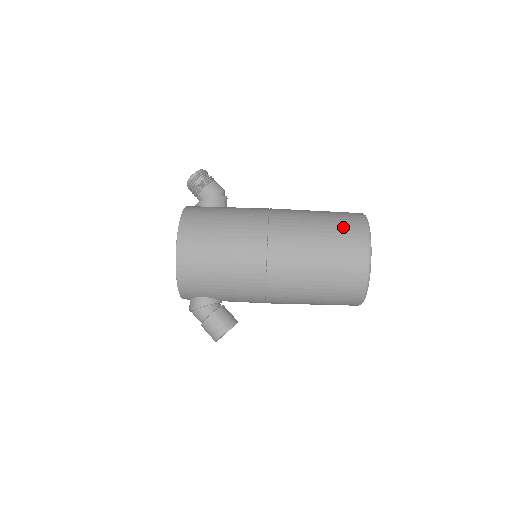
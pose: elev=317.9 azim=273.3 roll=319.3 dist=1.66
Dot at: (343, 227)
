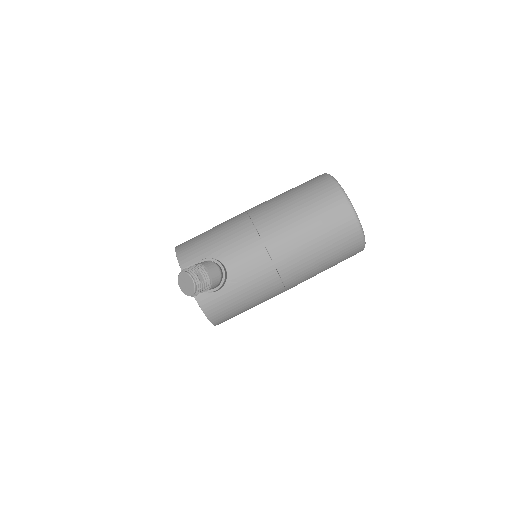
Dot at: (344, 254)
